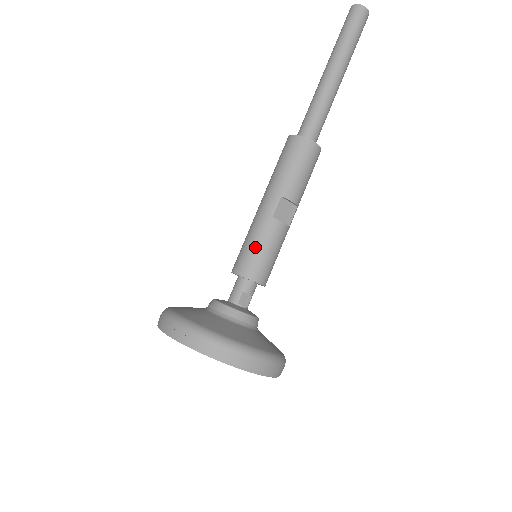
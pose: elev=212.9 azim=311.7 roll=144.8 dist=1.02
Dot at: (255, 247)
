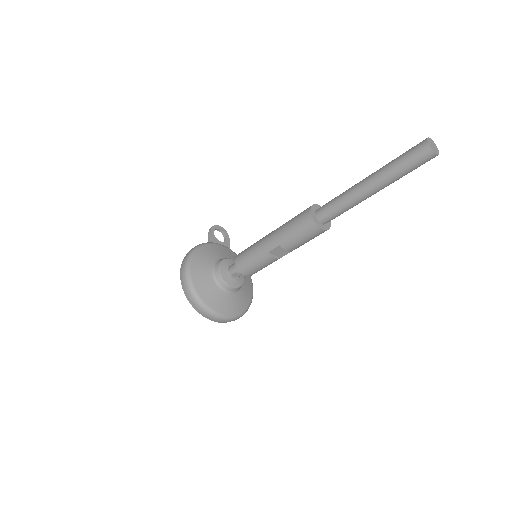
Dot at: (251, 259)
